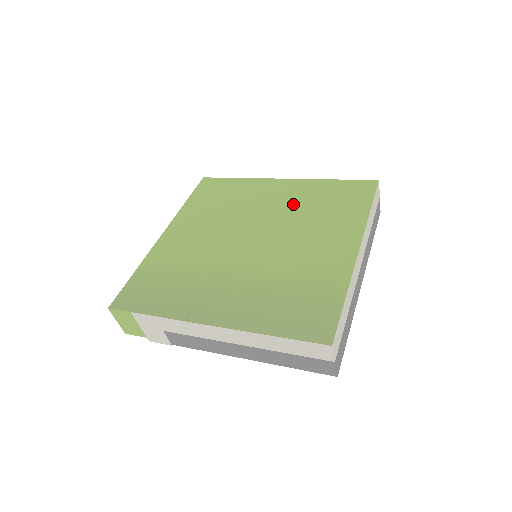
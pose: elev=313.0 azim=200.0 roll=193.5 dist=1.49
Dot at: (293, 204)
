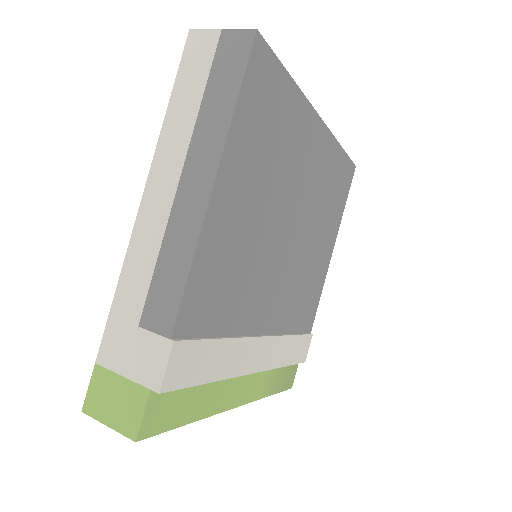
Dot at: occluded
